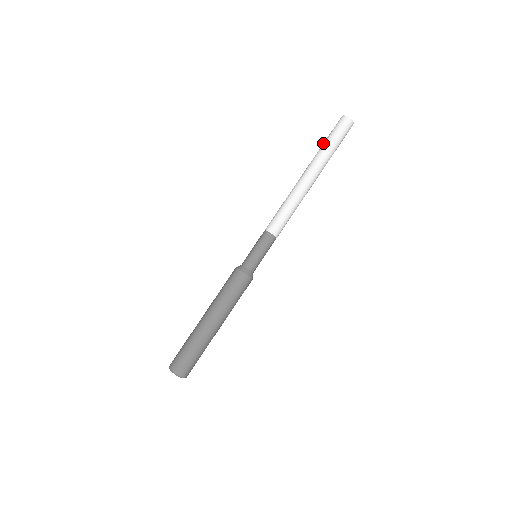
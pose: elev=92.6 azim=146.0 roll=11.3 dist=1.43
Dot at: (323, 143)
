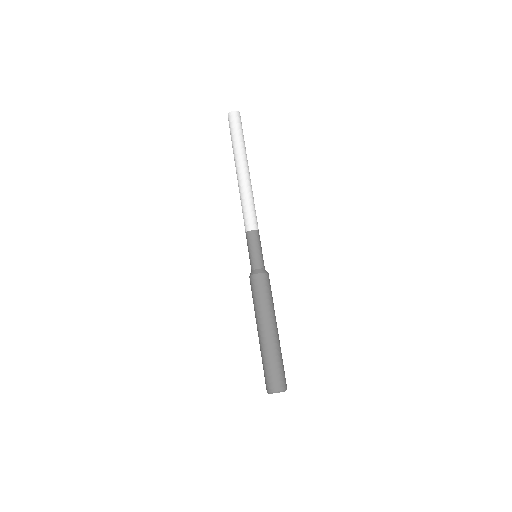
Dot at: (233, 140)
